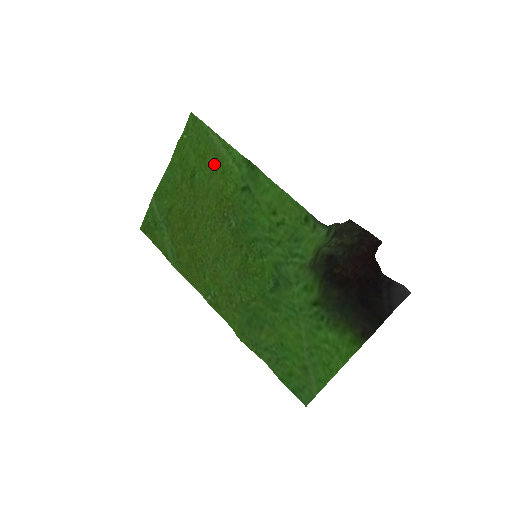
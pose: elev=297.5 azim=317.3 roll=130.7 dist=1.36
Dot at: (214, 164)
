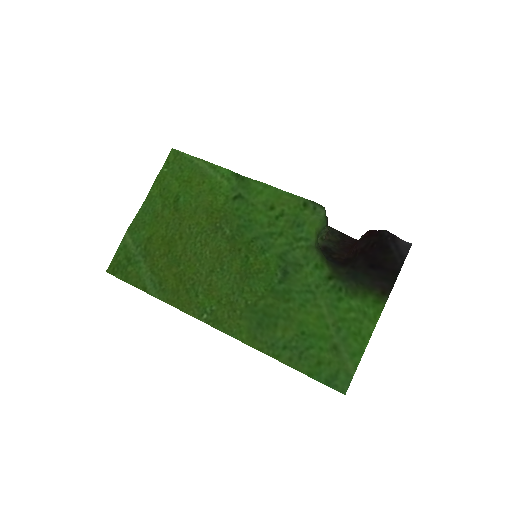
Dot at: (201, 184)
